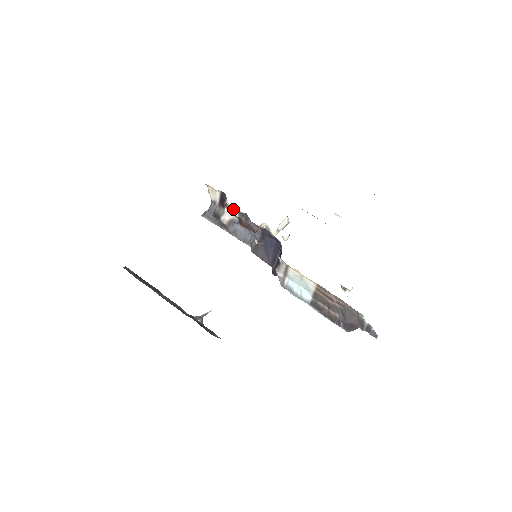
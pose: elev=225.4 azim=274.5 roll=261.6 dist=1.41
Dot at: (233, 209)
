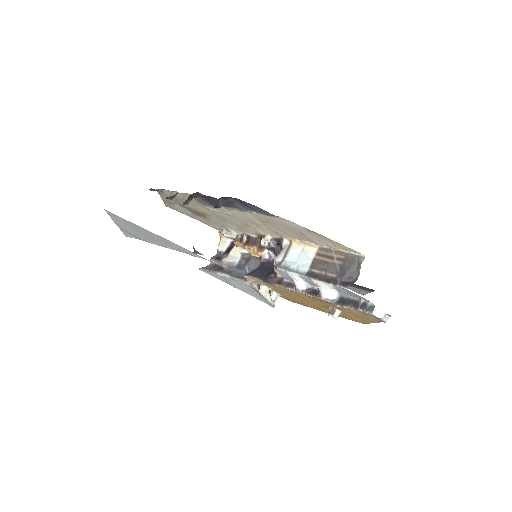
Dot at: (238, 252)
